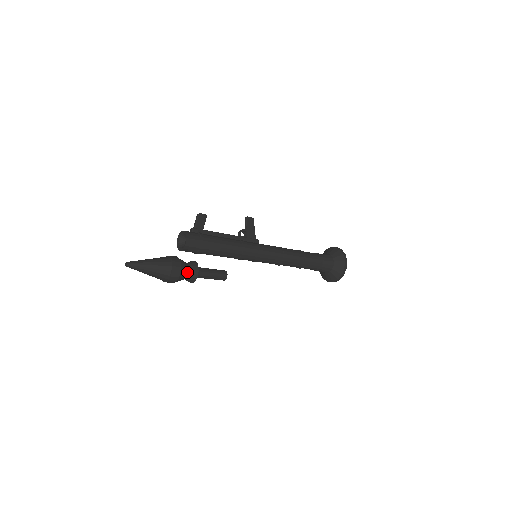
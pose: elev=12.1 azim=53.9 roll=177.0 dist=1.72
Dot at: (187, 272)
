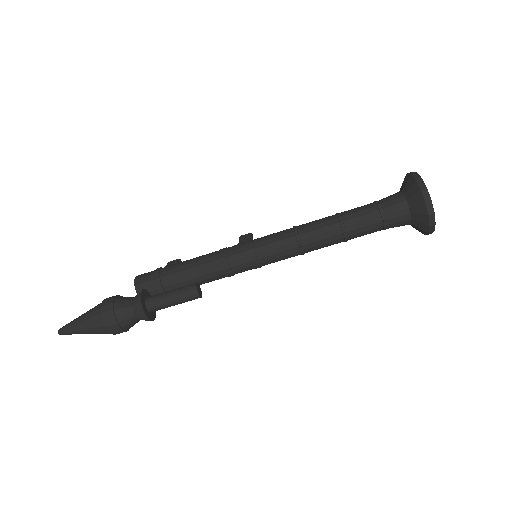
Dot at: (128, 302)
